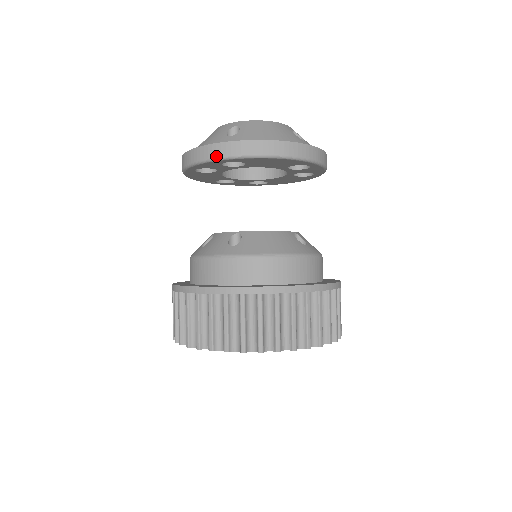
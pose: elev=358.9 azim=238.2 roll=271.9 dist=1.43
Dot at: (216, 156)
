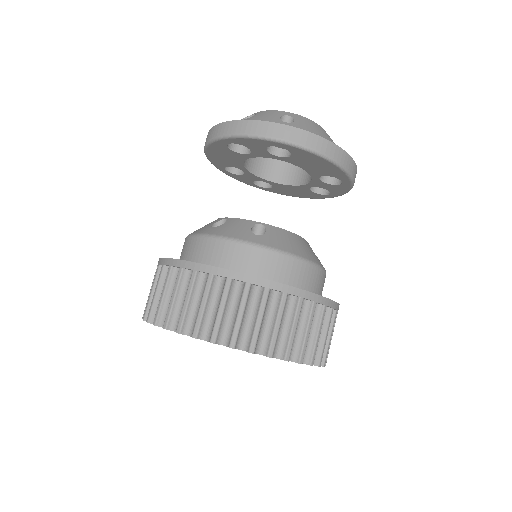
Dot at: (272, 135)
